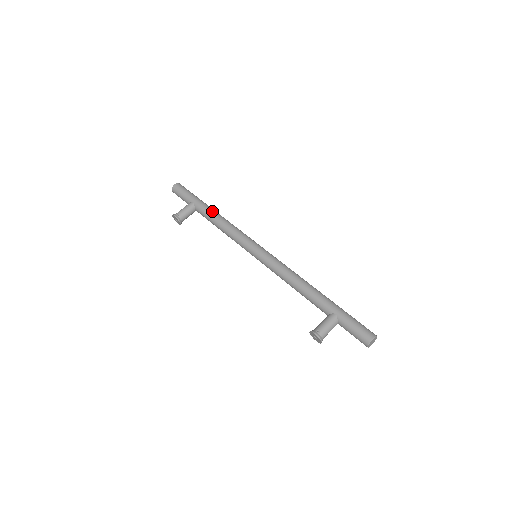
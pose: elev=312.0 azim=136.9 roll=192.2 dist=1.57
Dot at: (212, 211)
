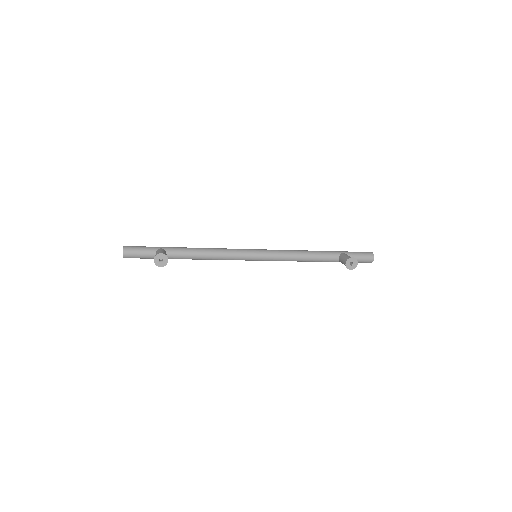
Dot at: occluded
